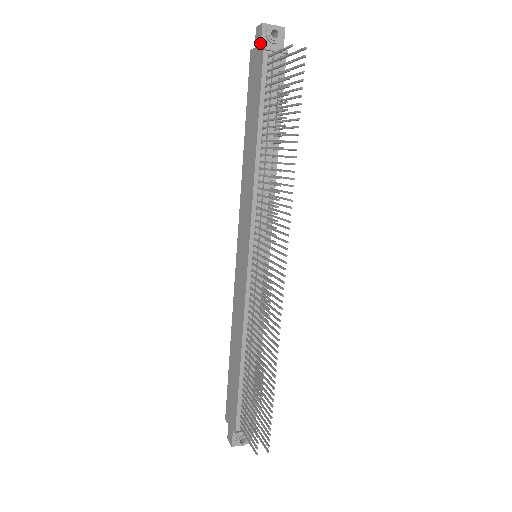
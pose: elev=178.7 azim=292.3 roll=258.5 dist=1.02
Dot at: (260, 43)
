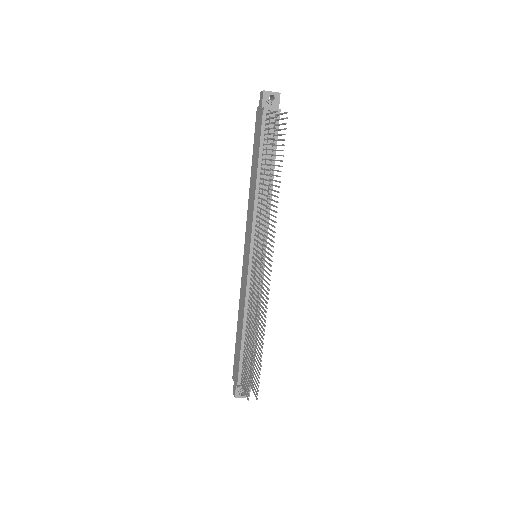
Dot at: (261, 104)
